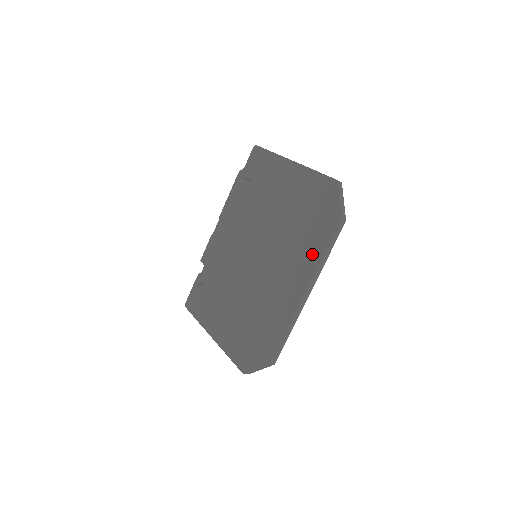
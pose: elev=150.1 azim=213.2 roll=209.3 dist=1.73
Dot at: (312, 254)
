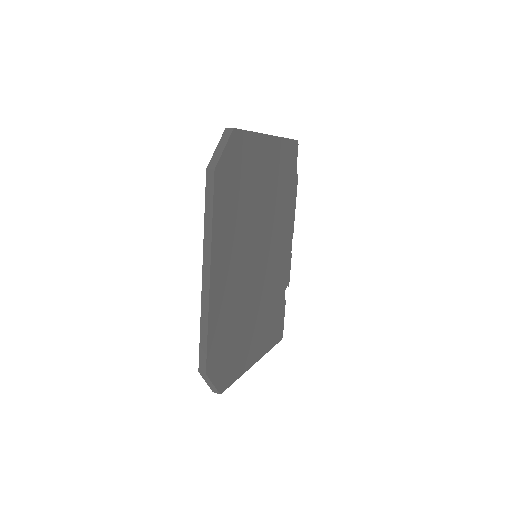
Dot at: occluded
